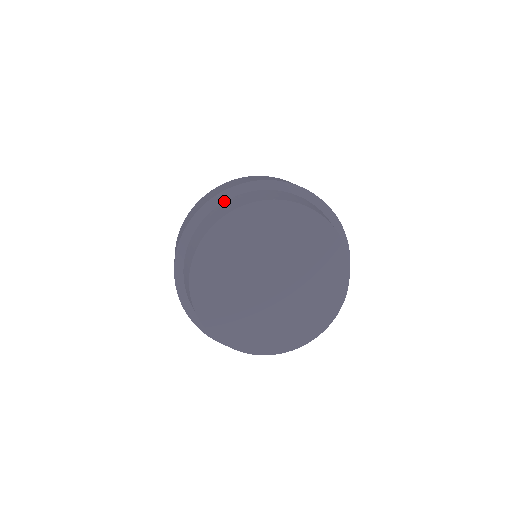
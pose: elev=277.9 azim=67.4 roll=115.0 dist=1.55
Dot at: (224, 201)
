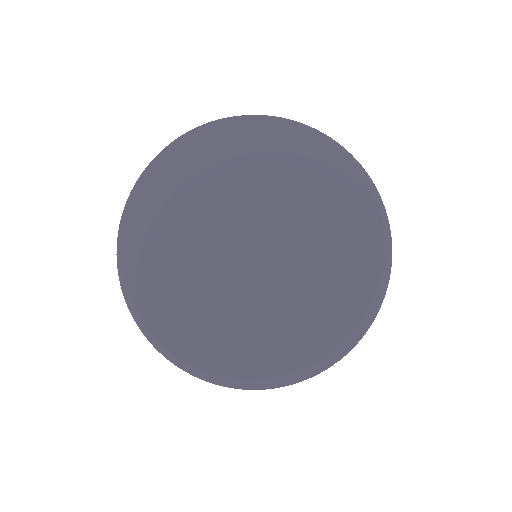
Dot at: occluded
